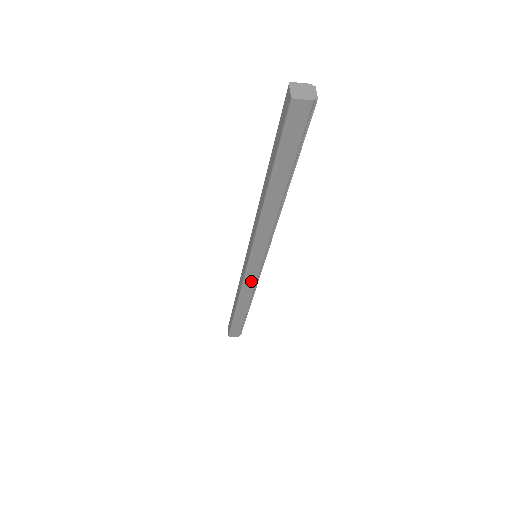
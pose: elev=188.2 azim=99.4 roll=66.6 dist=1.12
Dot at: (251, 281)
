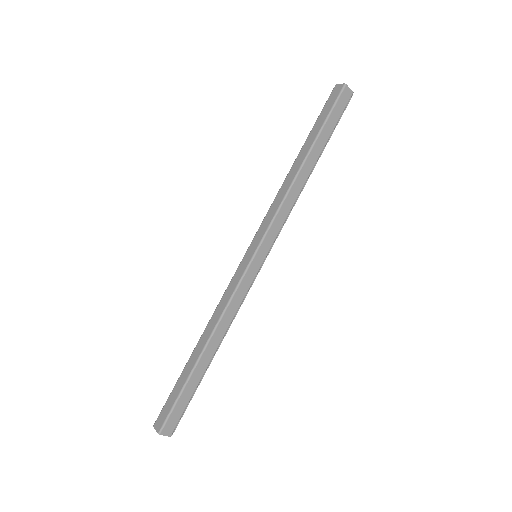
Dot at: (242, 292)
